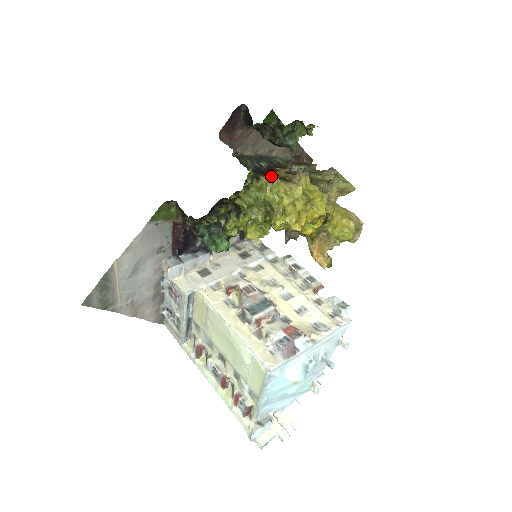
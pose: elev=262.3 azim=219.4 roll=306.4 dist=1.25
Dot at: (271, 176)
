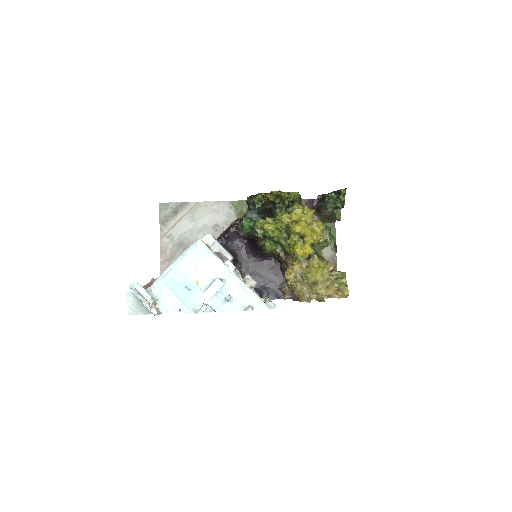
Dot at: occluded
